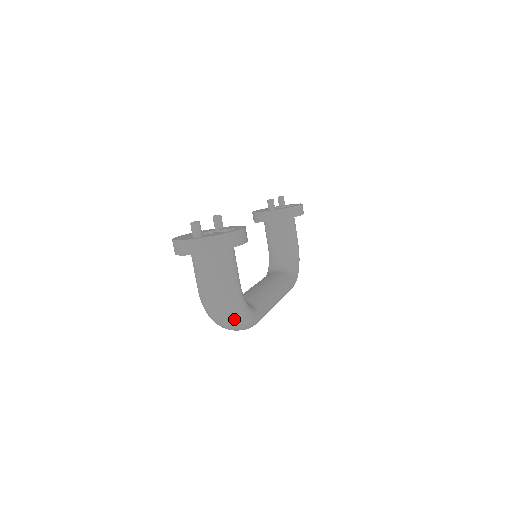
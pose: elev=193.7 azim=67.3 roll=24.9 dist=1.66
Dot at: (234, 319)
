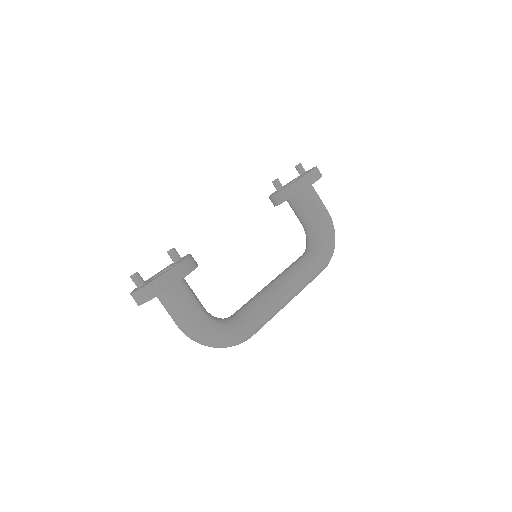
Dot at: (212, 343)
